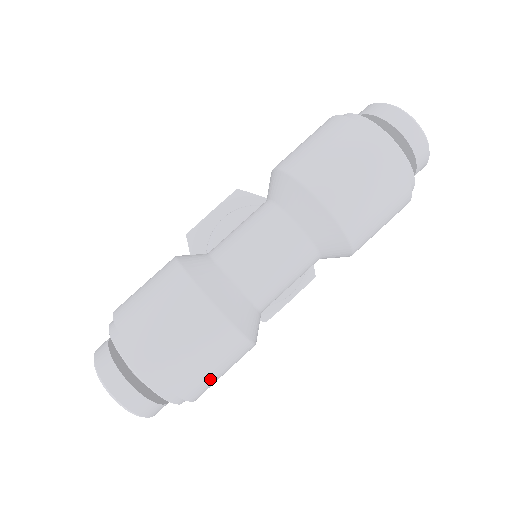
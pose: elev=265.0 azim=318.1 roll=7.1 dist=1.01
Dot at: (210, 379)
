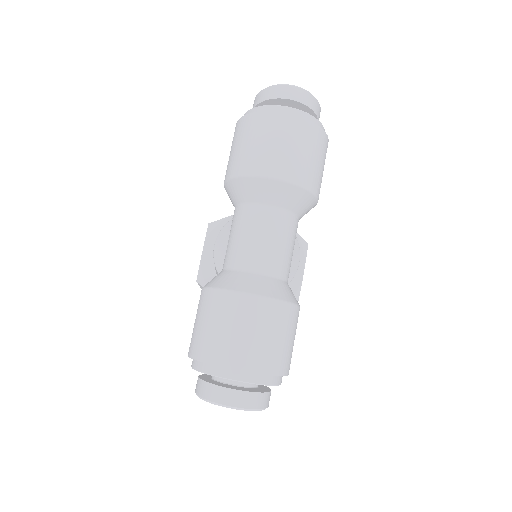
Dot at: (287, 350)
